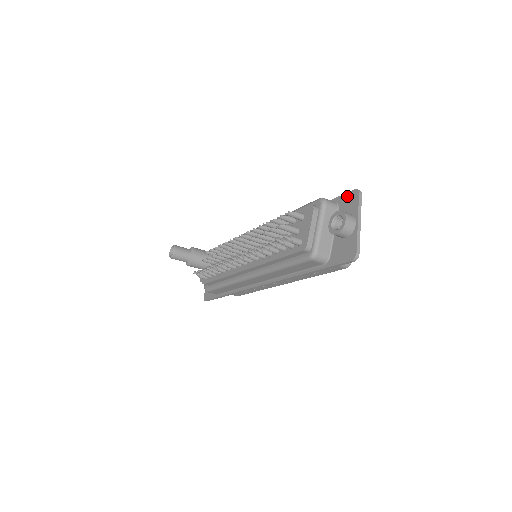
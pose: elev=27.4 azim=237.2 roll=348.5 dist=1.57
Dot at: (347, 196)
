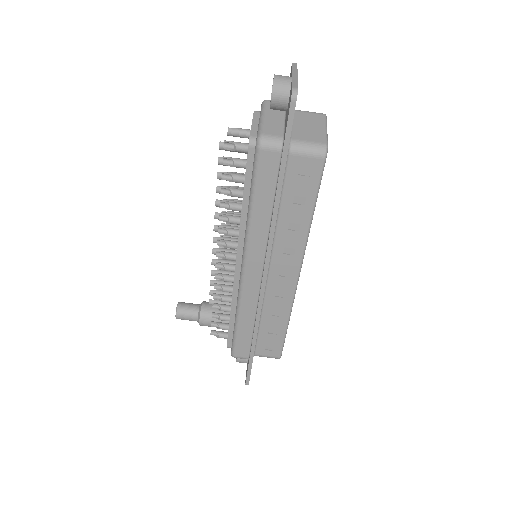
Dot at: occluded
